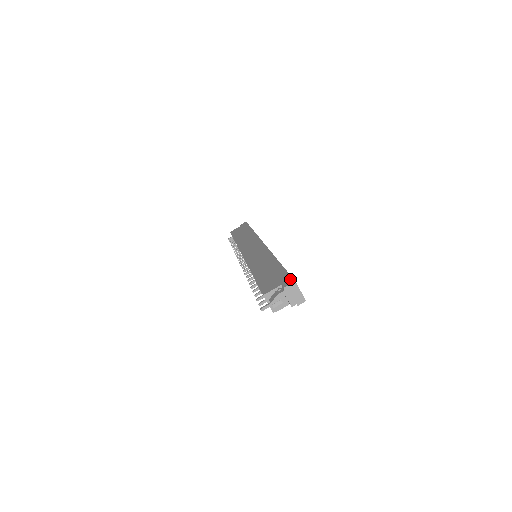
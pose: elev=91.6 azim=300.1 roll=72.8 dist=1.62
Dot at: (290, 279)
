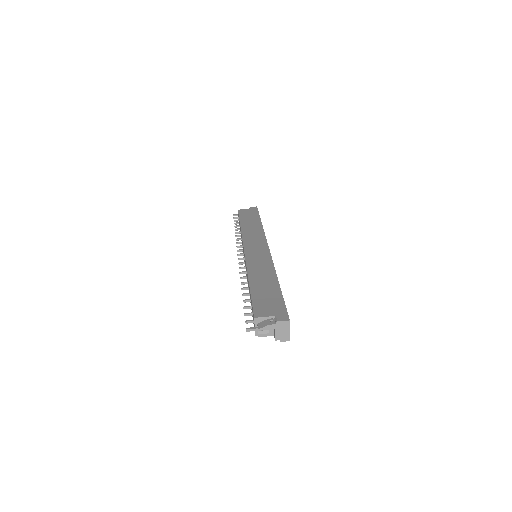
Dot at: (286, 315)
